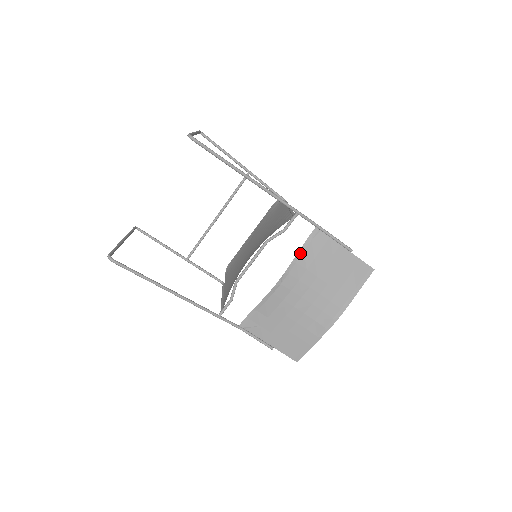
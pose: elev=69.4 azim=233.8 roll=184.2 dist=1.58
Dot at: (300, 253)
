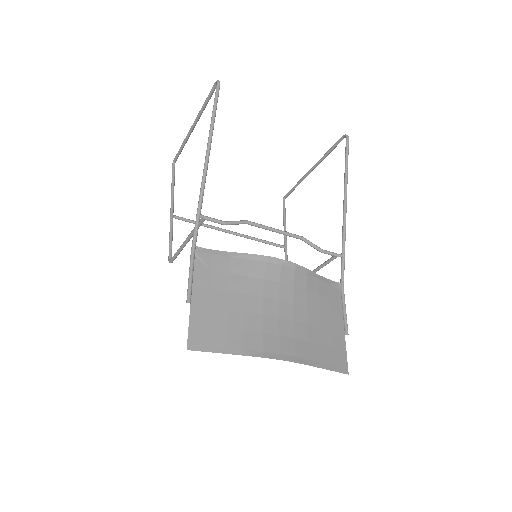
Dot at: (315, 275)
